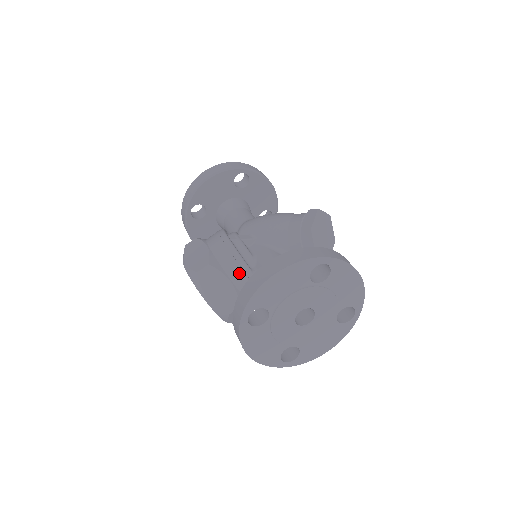
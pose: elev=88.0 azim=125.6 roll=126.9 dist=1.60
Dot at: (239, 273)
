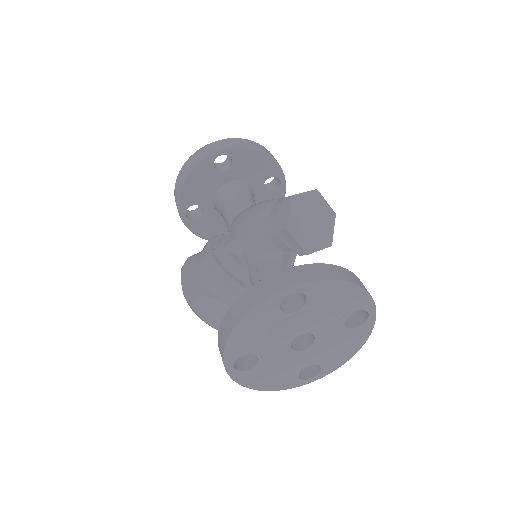
Dot at: (233, 294)
